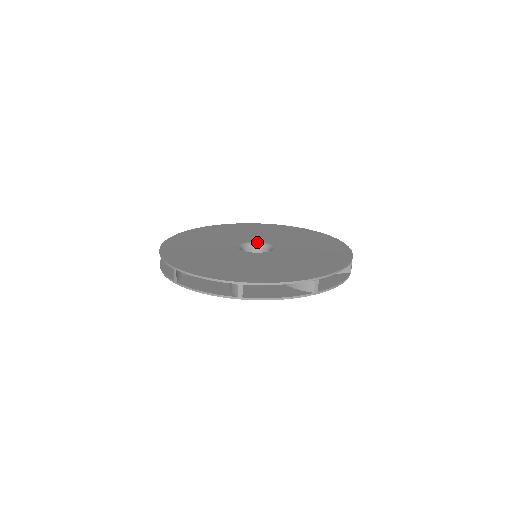
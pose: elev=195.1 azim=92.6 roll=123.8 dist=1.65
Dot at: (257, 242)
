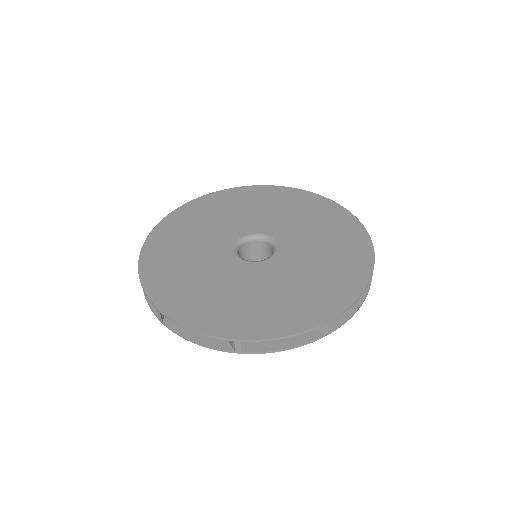
Dot at: (269, 237)
